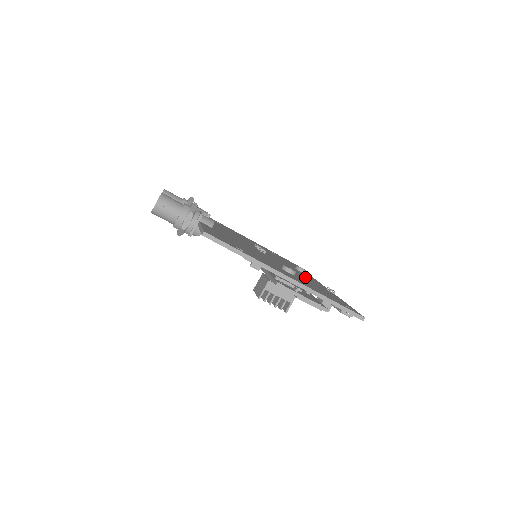
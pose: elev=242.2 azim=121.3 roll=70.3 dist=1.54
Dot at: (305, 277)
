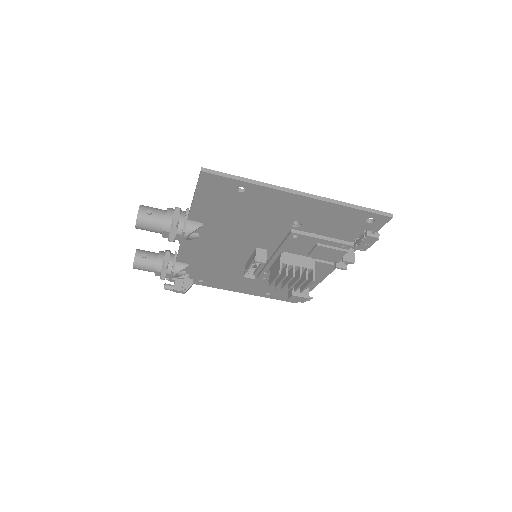
Dot at: occluded
